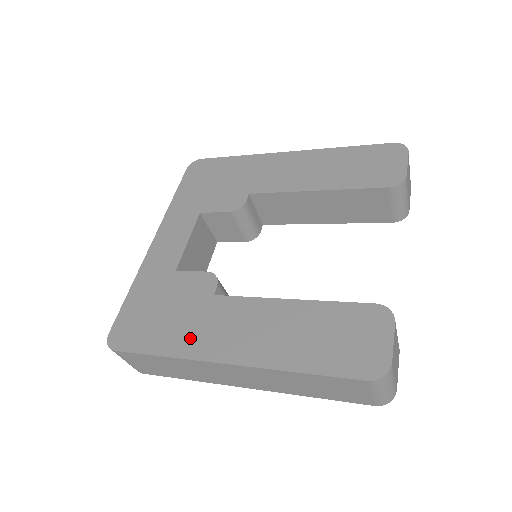
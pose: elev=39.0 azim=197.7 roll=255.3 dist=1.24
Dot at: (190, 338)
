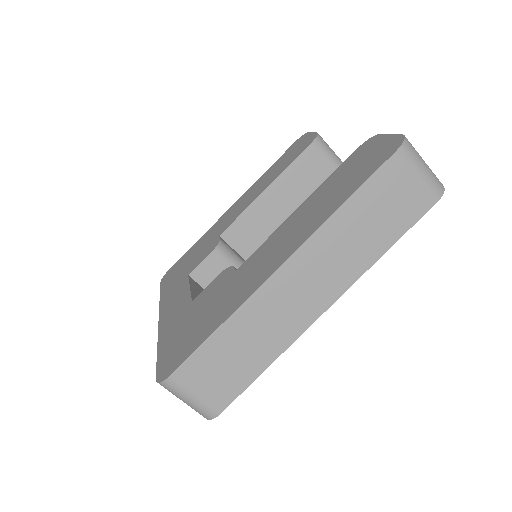
Dot at: (236, 296)
